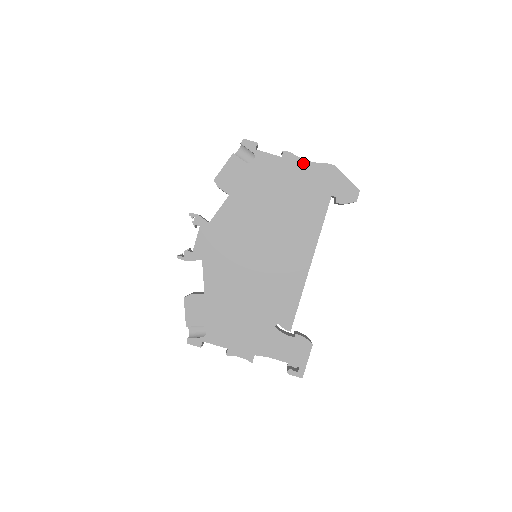
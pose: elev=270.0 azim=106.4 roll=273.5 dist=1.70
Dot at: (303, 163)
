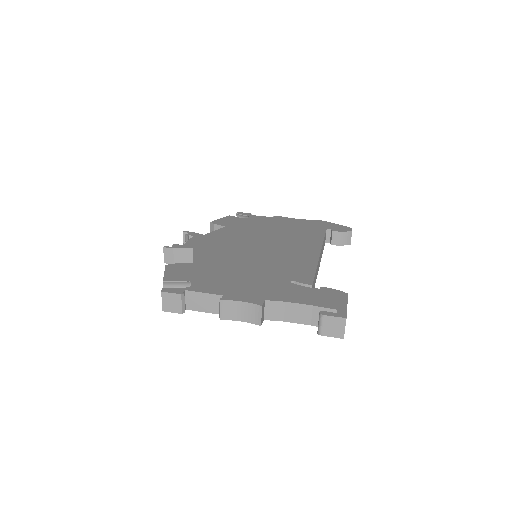
Dot at: (294, 219)
